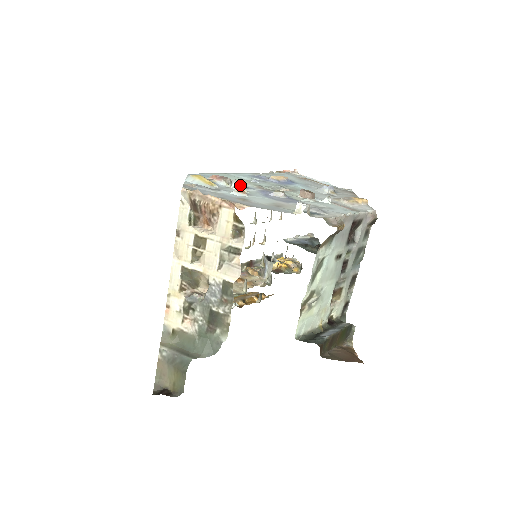
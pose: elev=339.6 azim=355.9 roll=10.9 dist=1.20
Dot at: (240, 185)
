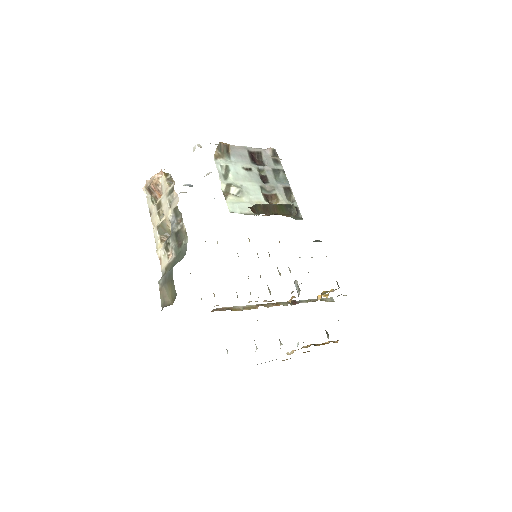
Dot at: occluded
